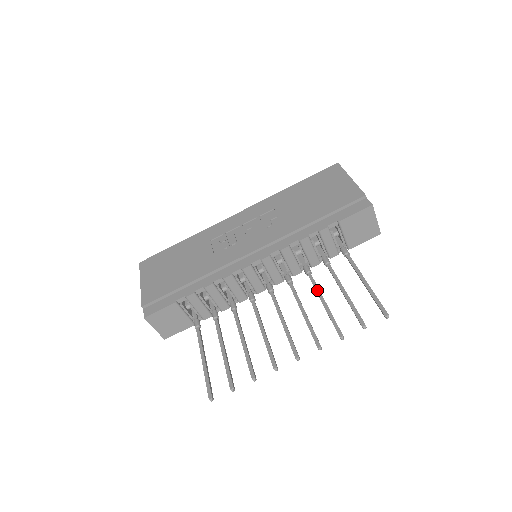
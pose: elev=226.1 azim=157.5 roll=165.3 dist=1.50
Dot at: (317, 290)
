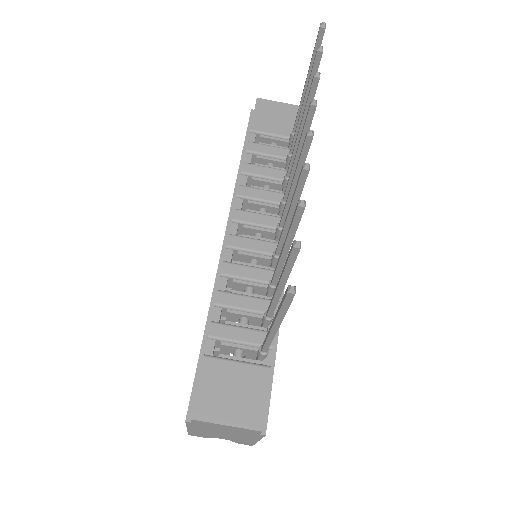
Dot at: occluded
